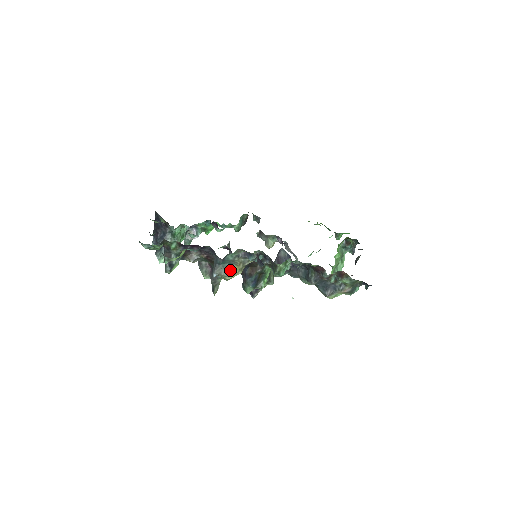
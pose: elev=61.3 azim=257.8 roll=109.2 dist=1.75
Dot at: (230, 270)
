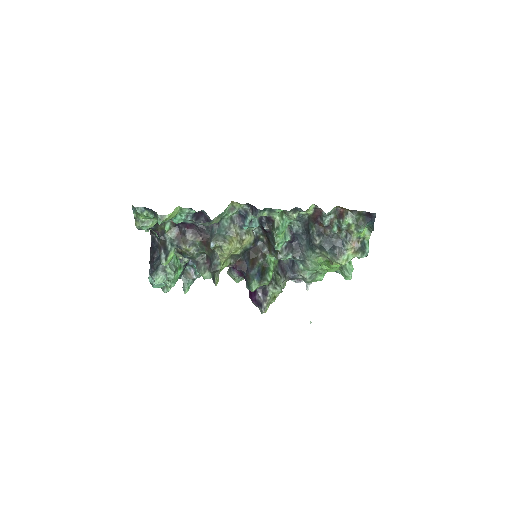
Dot at: (227, 239)
